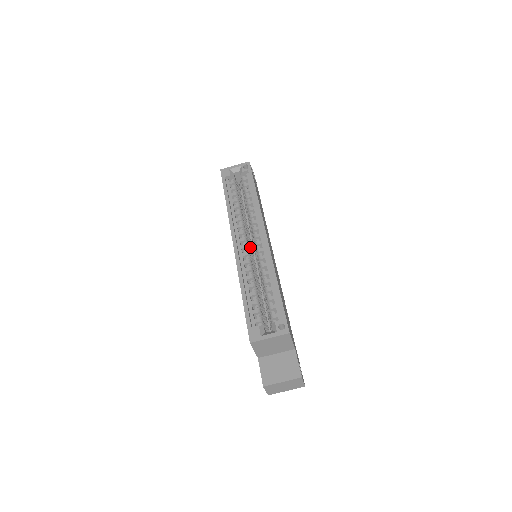
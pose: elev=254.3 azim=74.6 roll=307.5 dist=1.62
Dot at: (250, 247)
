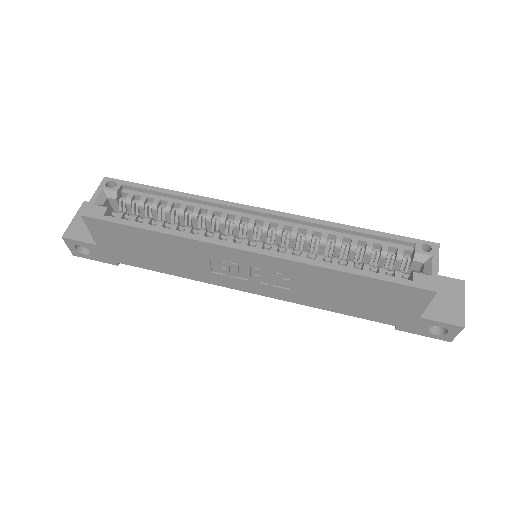
Dot at: occluded
